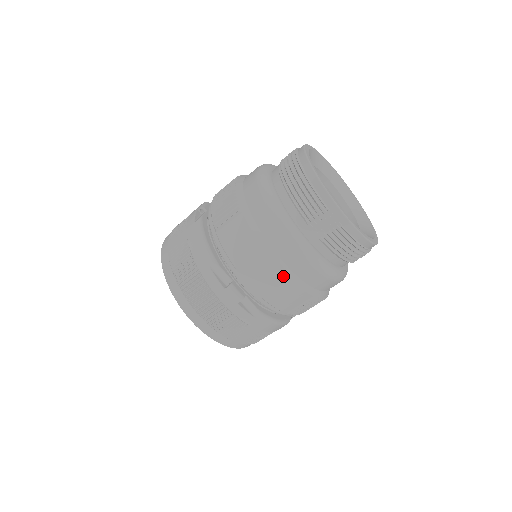
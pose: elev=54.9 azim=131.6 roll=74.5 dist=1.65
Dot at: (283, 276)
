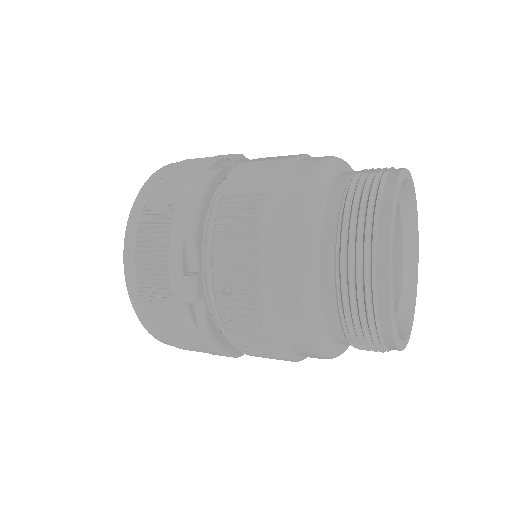
Dot at: occluded
